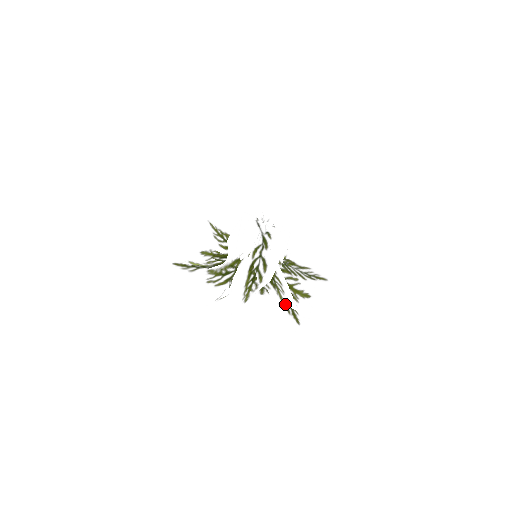
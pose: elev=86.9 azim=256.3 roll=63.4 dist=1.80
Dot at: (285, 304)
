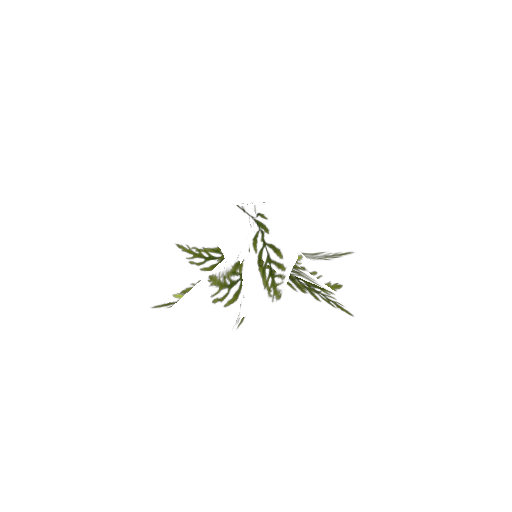
Dot at: (326, 289)
